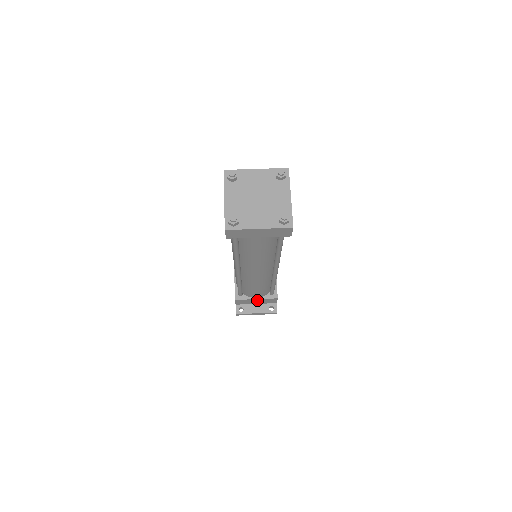
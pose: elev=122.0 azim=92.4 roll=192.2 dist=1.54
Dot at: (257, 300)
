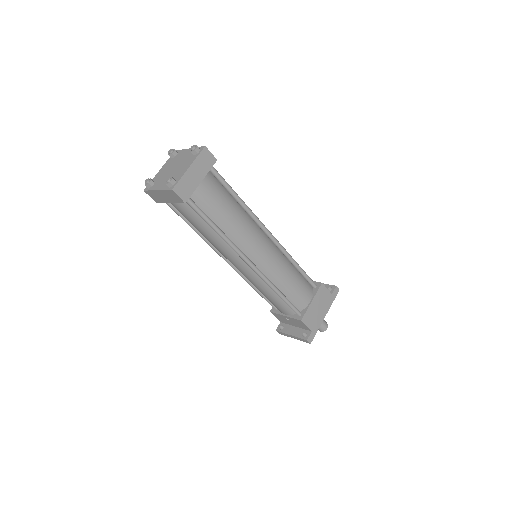
Dot at: (290, 319)
